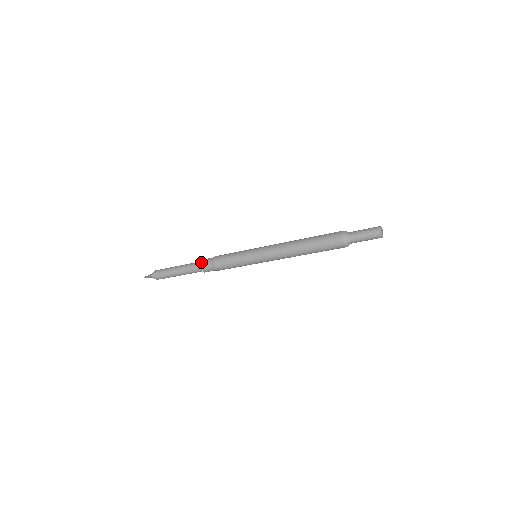
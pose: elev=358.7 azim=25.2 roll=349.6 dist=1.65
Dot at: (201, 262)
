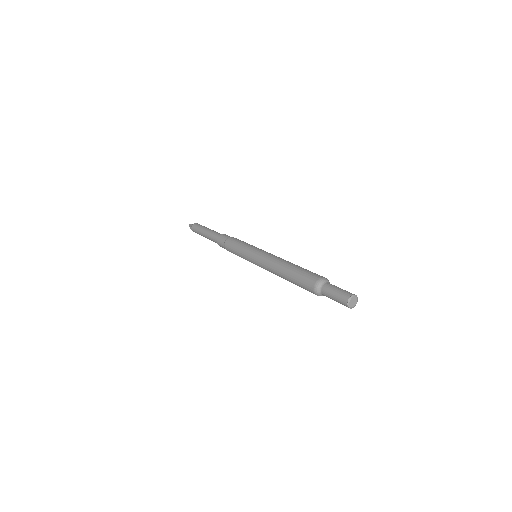
Dot at: (218, 239)
